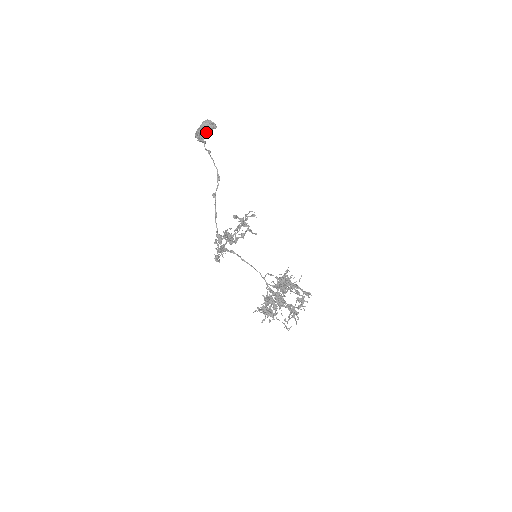
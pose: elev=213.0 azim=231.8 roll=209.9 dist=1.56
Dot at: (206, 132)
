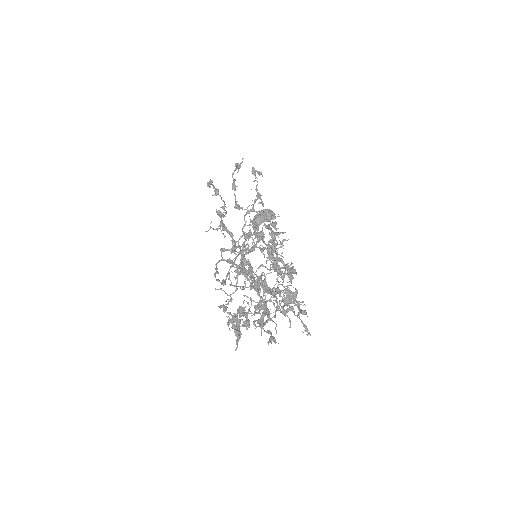
Dot at: occluded
